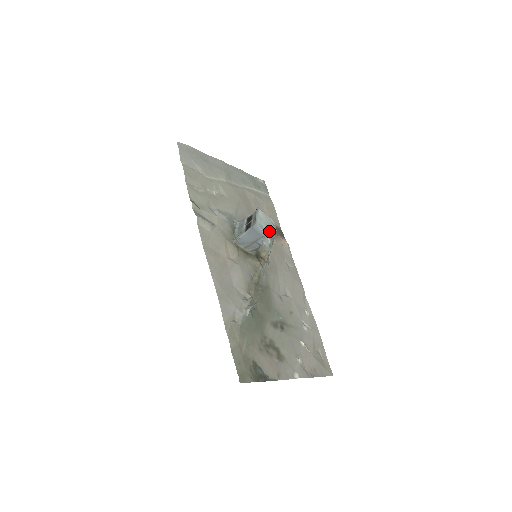
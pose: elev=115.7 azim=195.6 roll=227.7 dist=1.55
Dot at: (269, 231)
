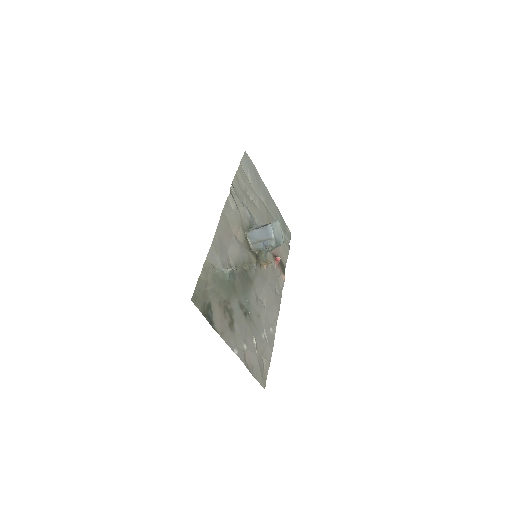
Dot at: (277, 238)
